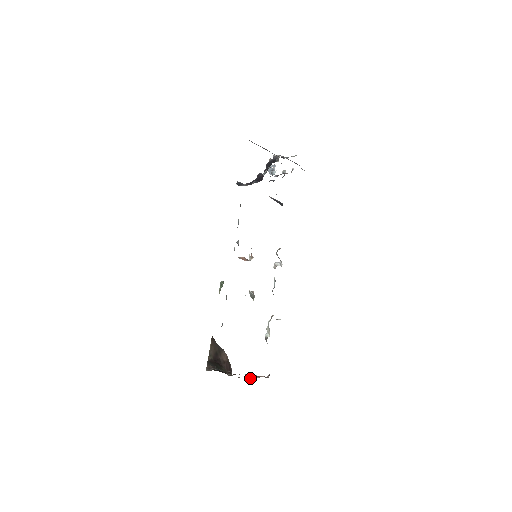
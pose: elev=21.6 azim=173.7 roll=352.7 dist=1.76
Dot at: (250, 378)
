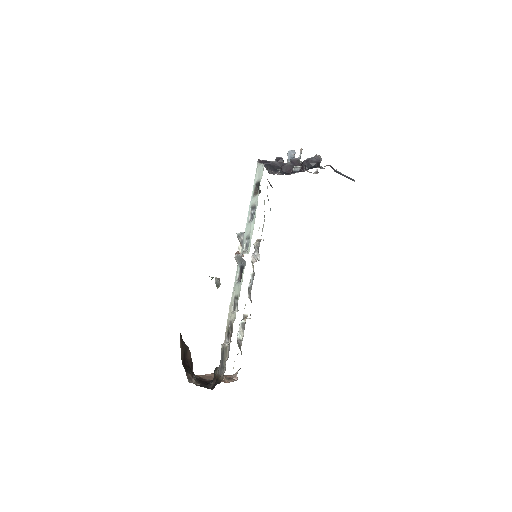
Dot at: (208, 375)
